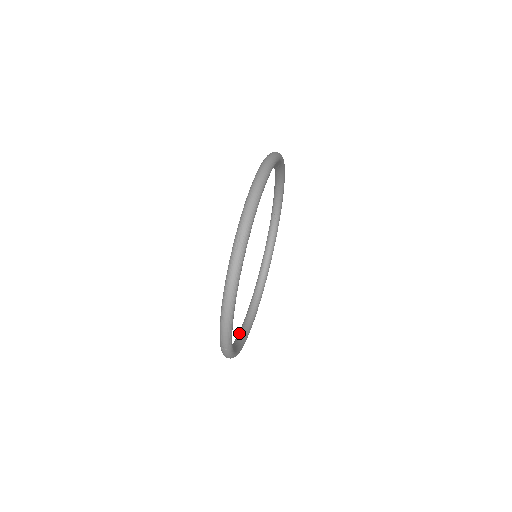
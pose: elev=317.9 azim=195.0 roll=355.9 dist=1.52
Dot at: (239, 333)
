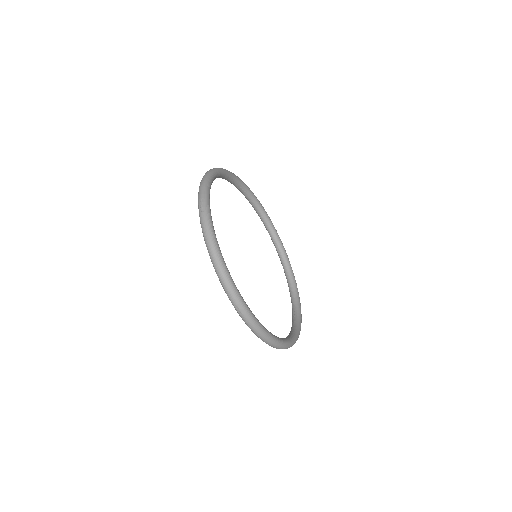
Dot at: occluded
